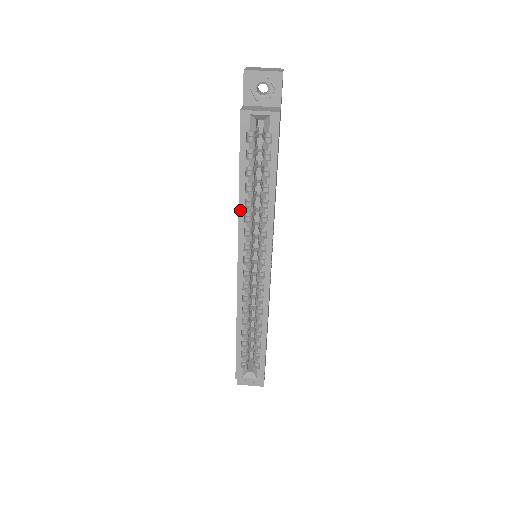
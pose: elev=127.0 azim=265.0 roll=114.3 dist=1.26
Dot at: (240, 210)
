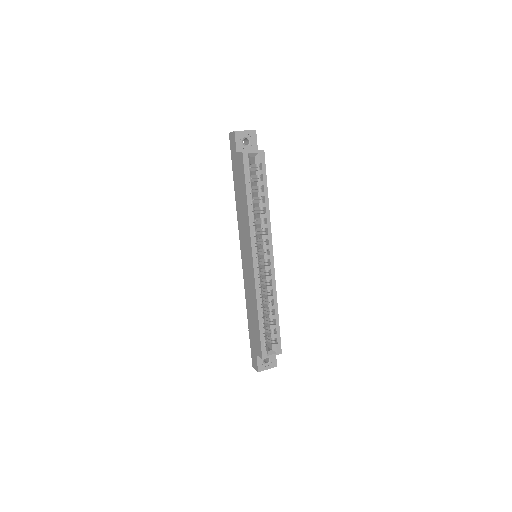
Dot at: (250, 218)
